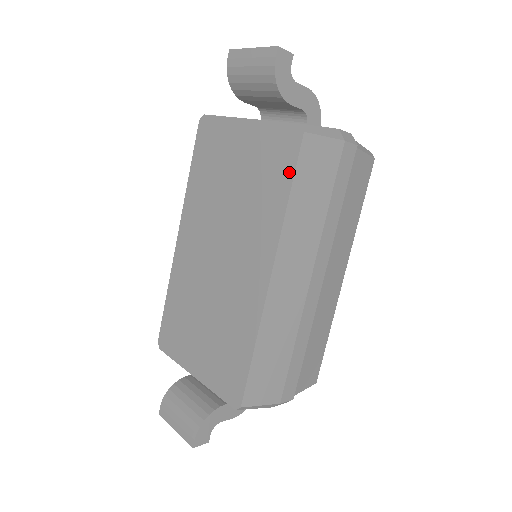
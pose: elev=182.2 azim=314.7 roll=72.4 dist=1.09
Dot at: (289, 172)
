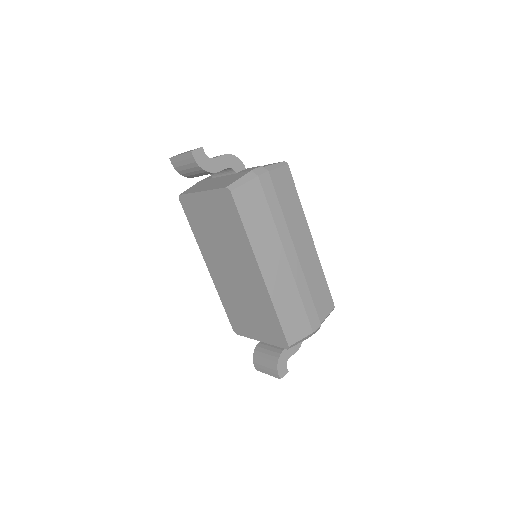
Dot at: (236, 215)
